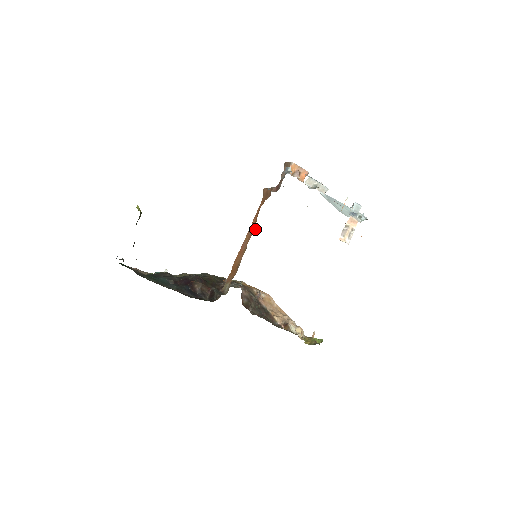
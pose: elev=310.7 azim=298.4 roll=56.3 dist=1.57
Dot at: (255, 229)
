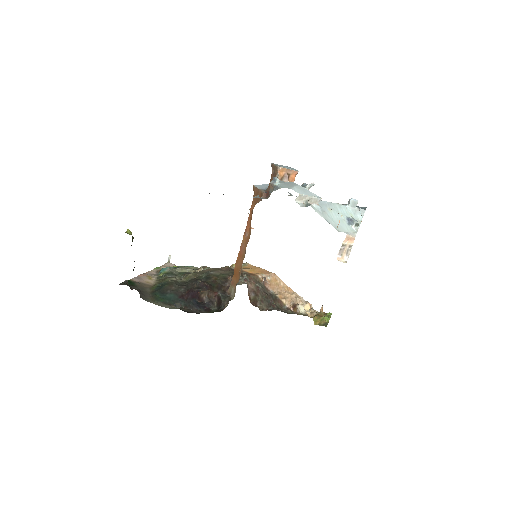
Dot at: (251, 227)
